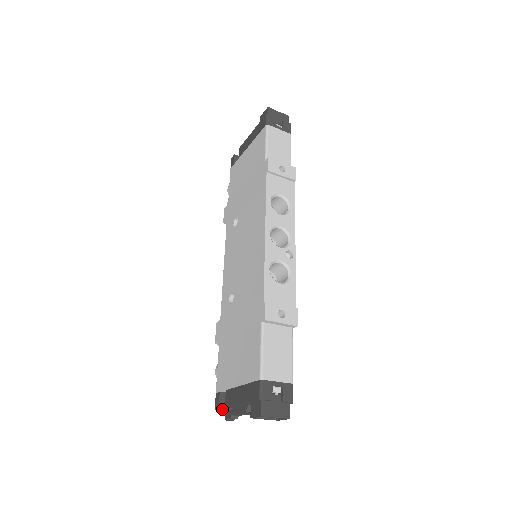
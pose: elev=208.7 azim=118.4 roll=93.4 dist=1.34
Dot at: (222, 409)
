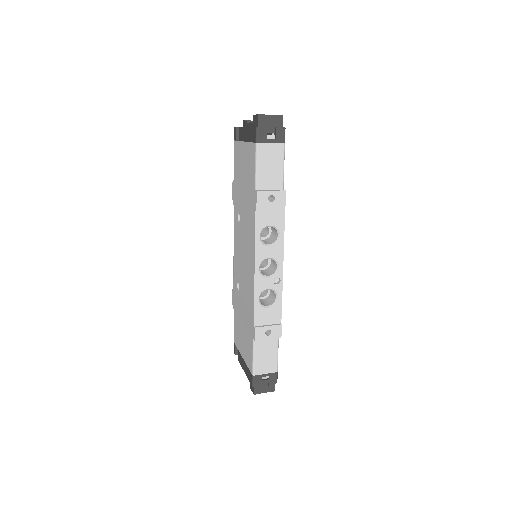
Dot at: occluded
